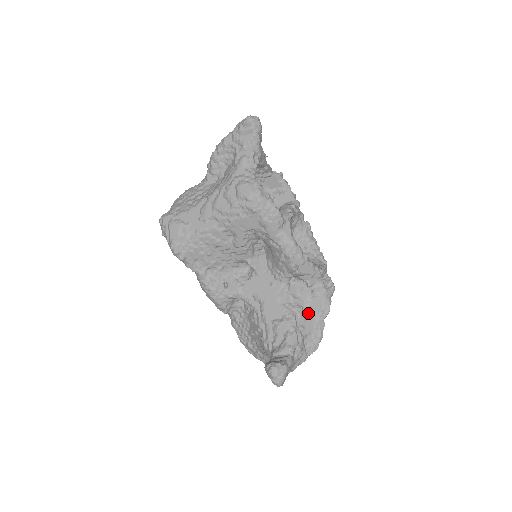
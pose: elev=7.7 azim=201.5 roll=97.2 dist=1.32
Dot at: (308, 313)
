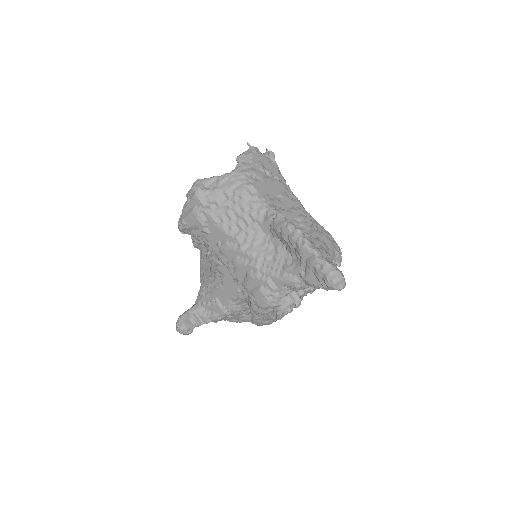
Dot at: (245, 314)
